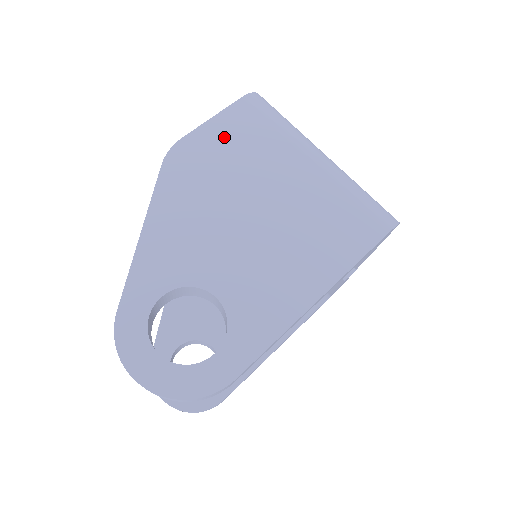
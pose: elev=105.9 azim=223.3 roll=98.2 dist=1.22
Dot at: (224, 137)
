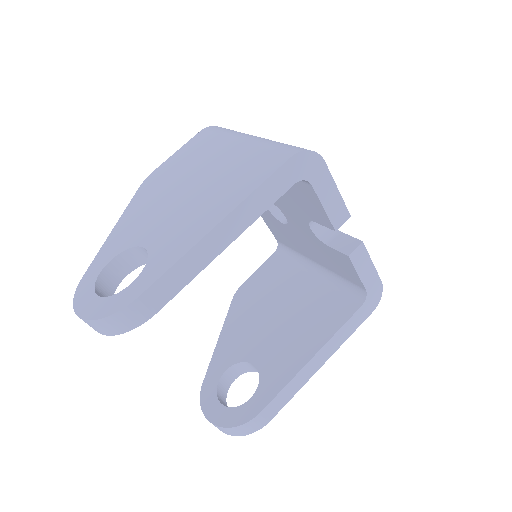
Dot at: (182, 157)
